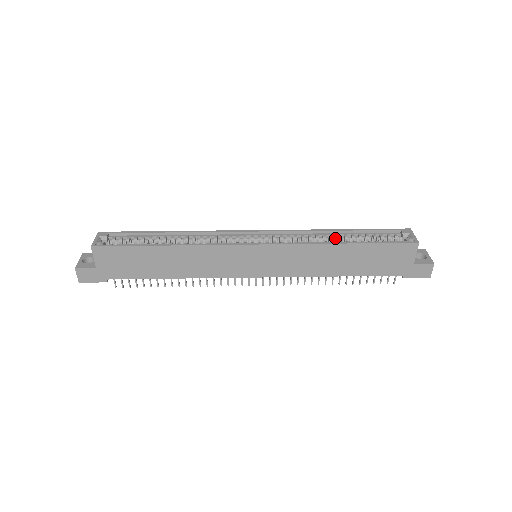
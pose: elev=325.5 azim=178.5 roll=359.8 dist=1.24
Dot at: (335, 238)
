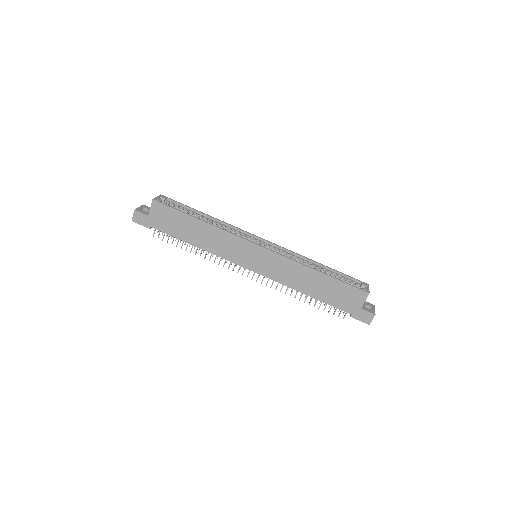
Dot at: (315, 268)
